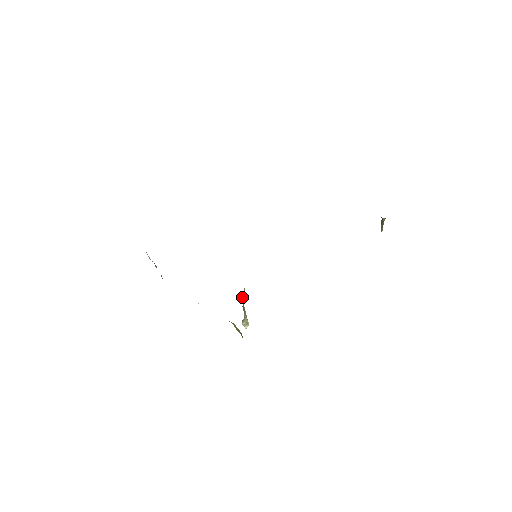
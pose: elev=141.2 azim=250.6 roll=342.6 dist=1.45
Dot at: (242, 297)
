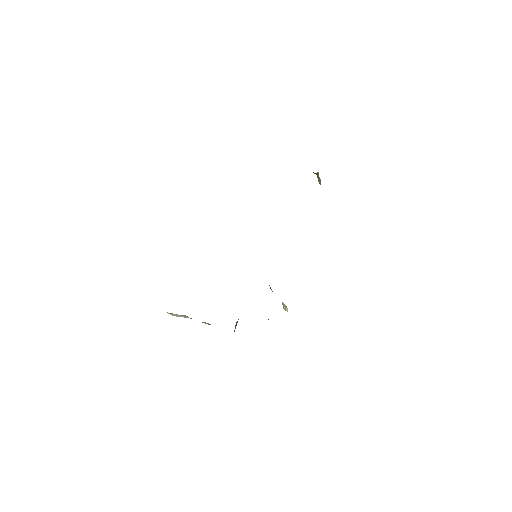
Dot at: (271, 289)
